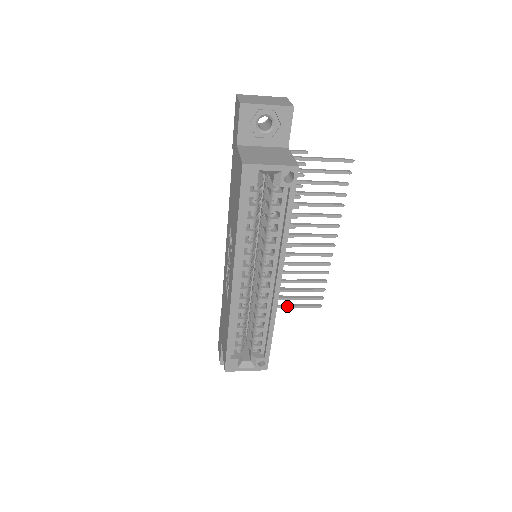
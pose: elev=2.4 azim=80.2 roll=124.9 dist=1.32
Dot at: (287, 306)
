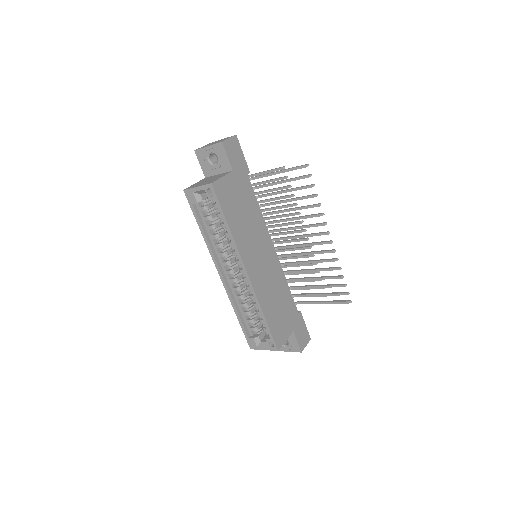
Dot at: (321, 302)
